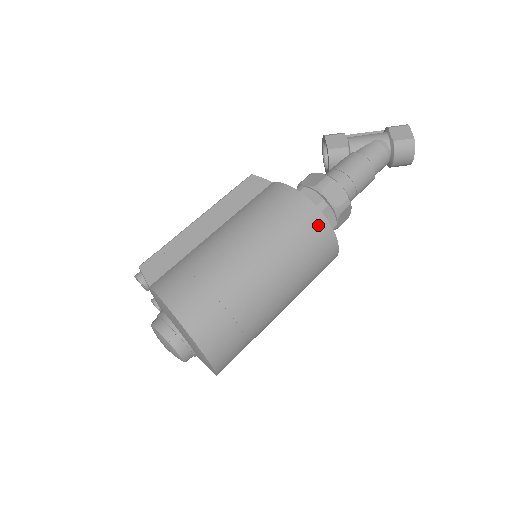
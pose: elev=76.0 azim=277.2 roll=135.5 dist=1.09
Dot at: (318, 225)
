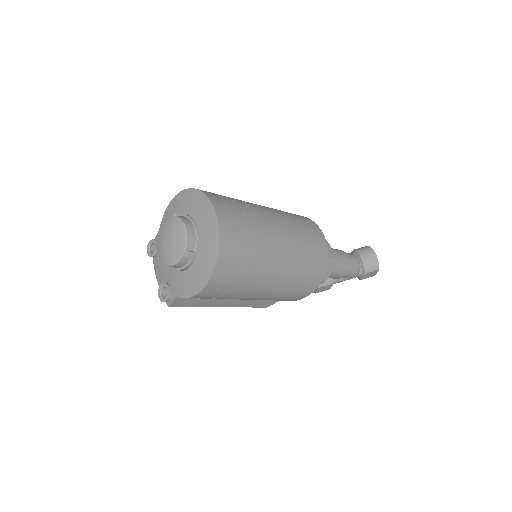
Dot at: occluded
